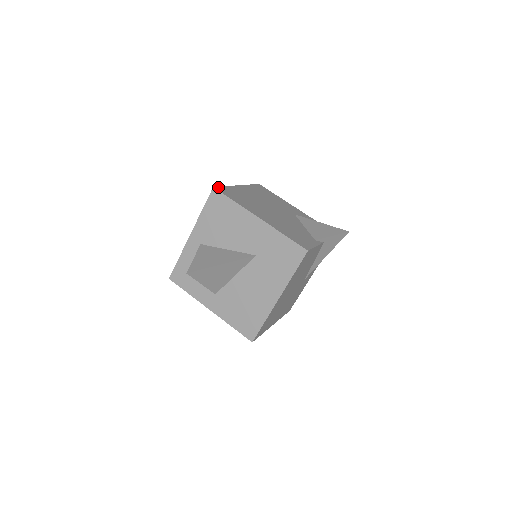
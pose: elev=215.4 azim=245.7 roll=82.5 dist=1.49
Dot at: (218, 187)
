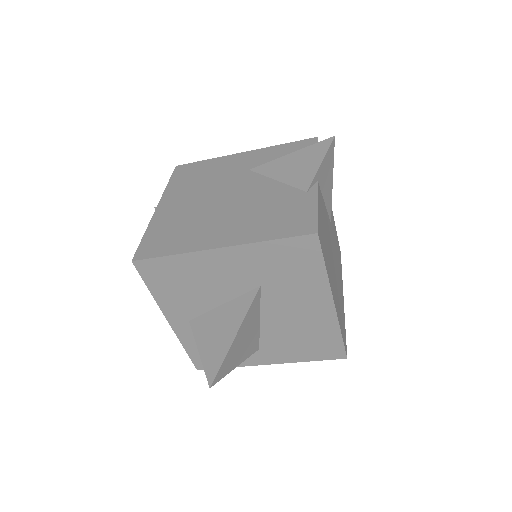
Dot at: (137, 252)
